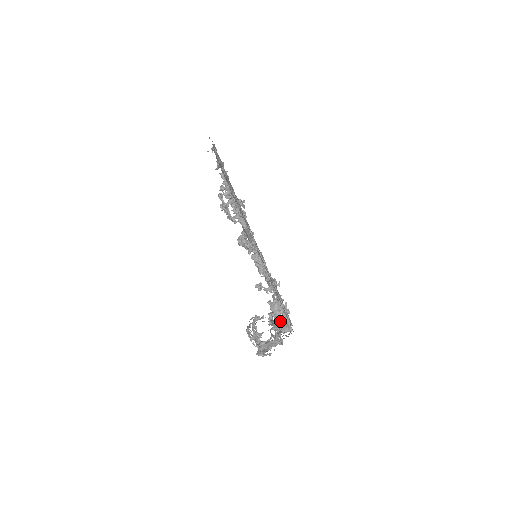
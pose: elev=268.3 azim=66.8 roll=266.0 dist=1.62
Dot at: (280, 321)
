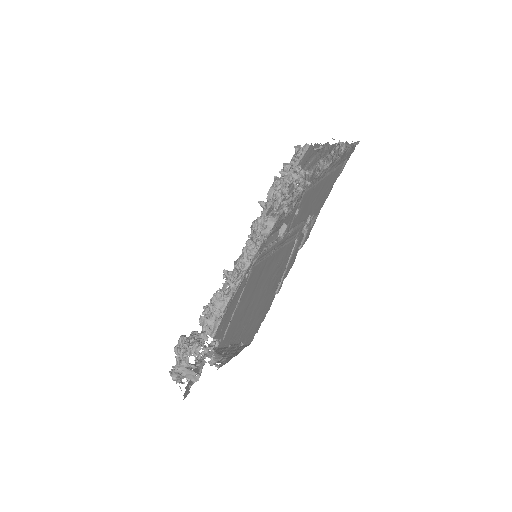
Dot at: (211, 320)
